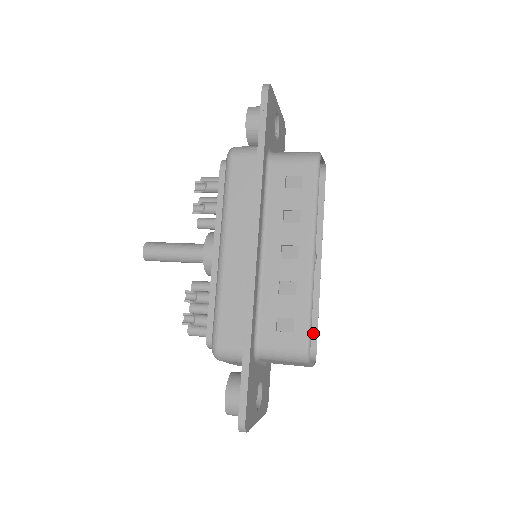
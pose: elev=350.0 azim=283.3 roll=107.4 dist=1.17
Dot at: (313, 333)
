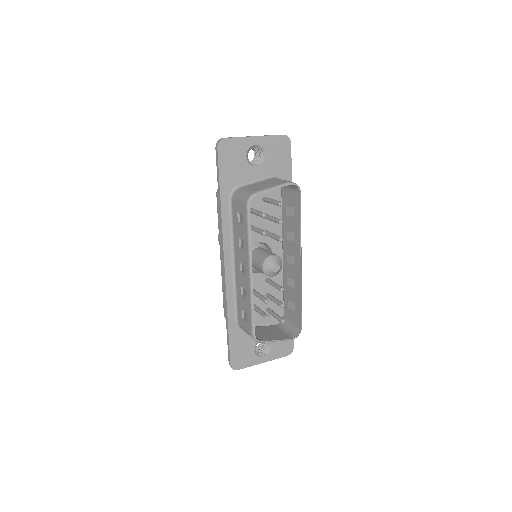
Dot at: (299, 315)
